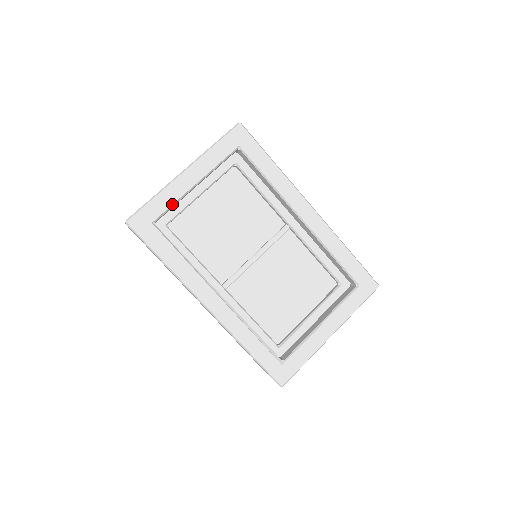
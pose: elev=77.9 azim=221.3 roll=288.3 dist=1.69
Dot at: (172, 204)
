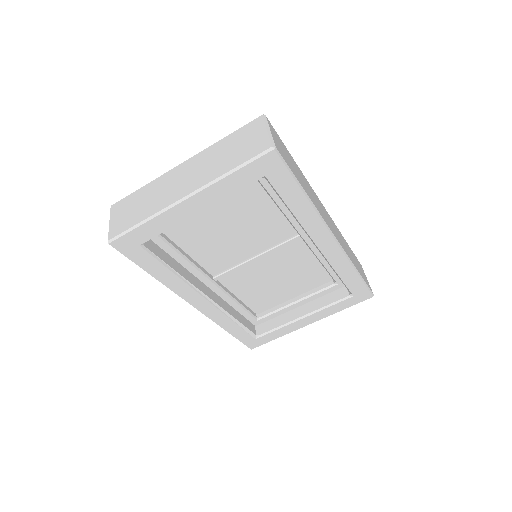
Dot at: (166, 230)
